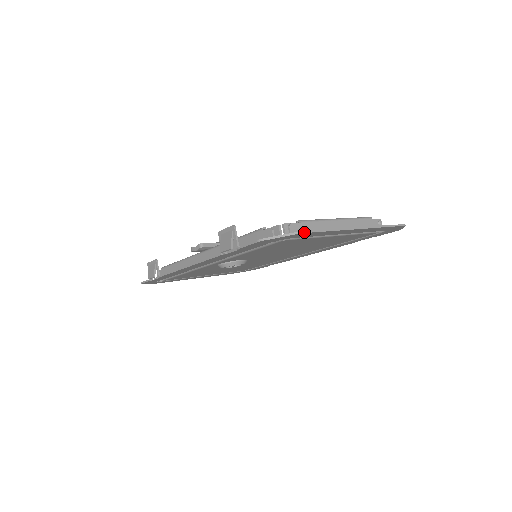
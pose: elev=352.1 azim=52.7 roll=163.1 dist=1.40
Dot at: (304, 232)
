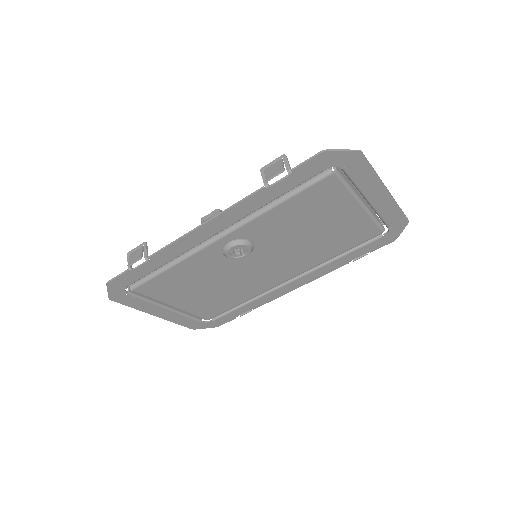
Dot at: (362, 153)
